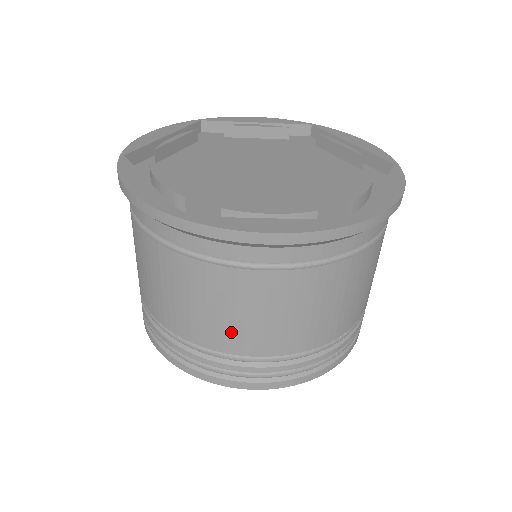
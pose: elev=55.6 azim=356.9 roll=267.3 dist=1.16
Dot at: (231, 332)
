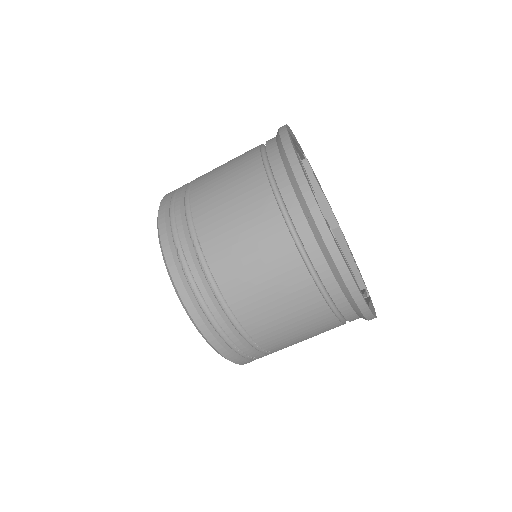
Dot at: (246, 287)
